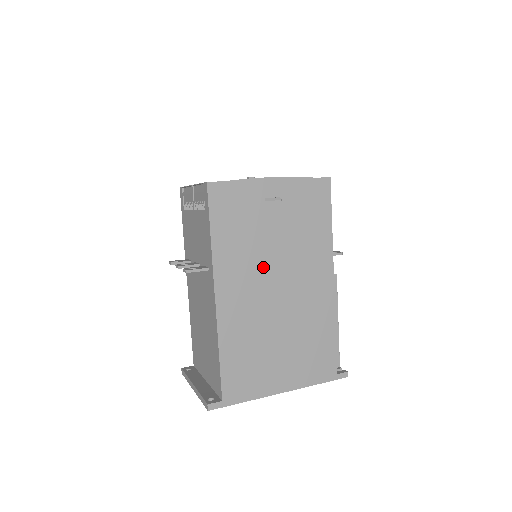
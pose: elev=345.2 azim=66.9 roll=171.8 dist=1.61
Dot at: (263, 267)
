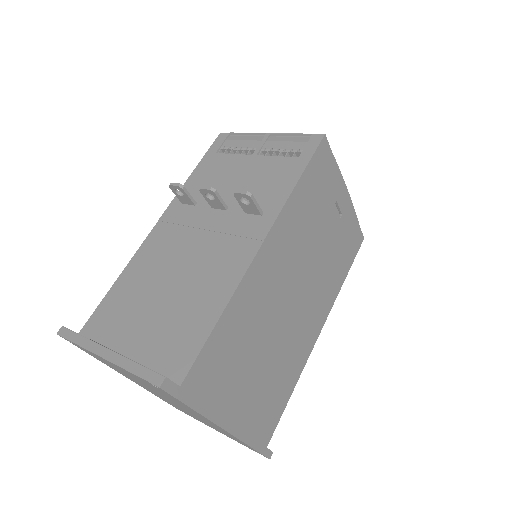
Dot at: (301, 261)
